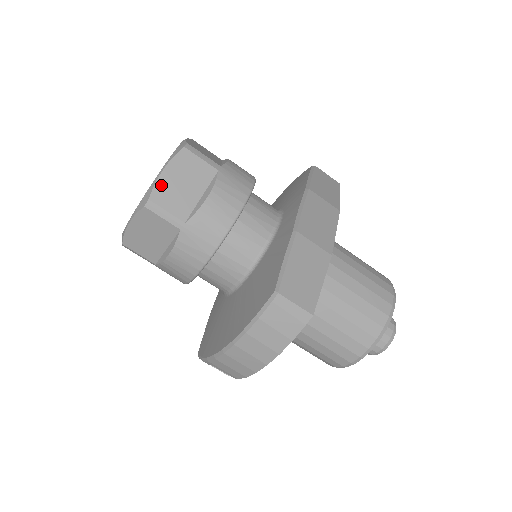
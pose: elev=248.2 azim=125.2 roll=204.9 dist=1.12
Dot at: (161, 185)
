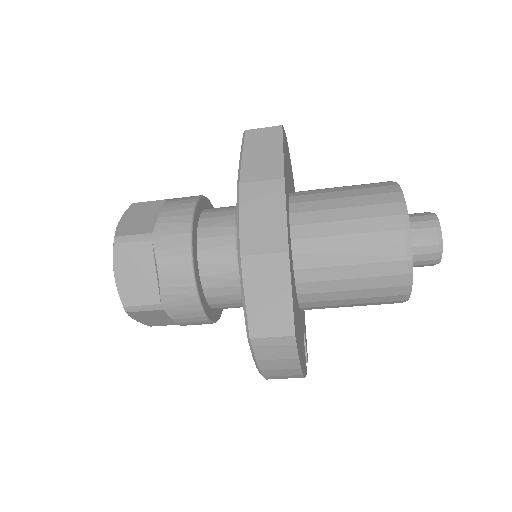
Dot at: (122, 289)
